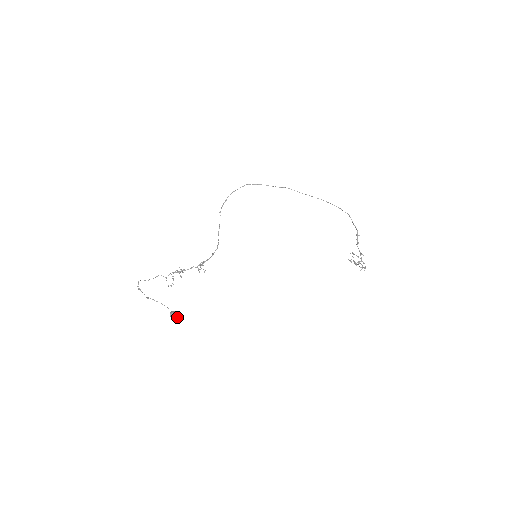
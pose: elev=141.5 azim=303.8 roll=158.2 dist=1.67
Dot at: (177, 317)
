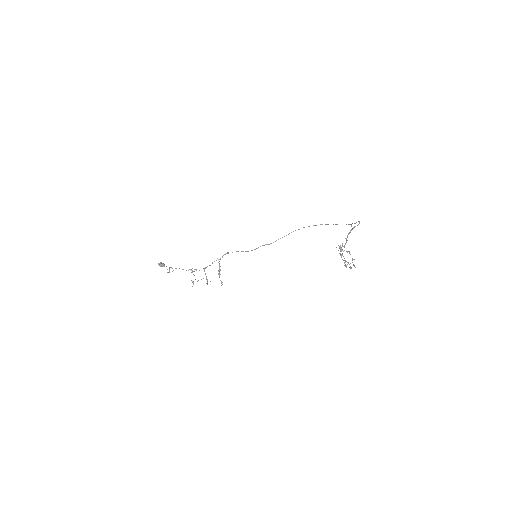
Dot at: (160, 263)
